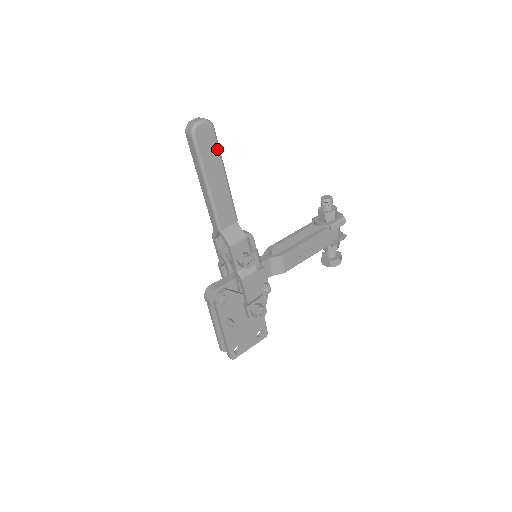
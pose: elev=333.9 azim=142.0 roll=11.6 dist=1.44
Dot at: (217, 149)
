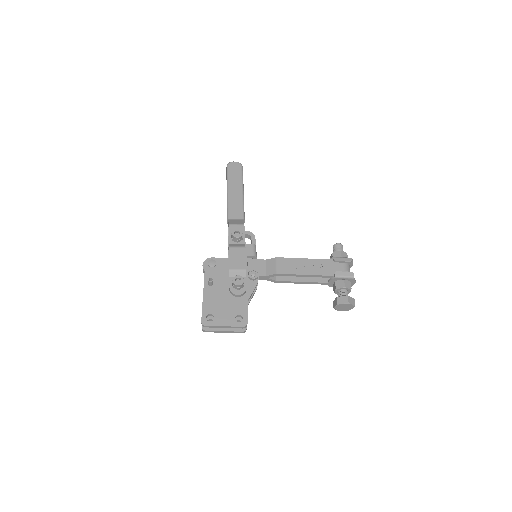
Dot at: (241, 176)
